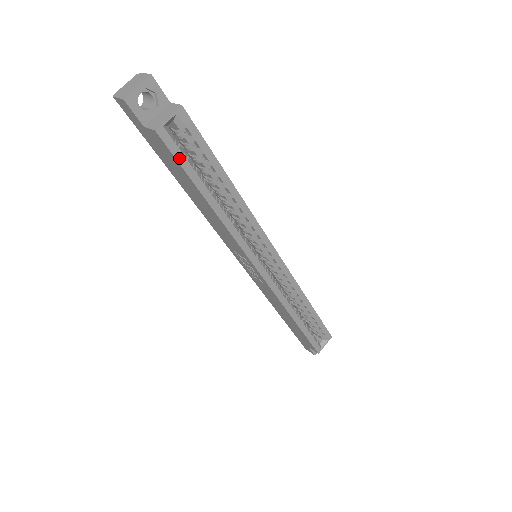
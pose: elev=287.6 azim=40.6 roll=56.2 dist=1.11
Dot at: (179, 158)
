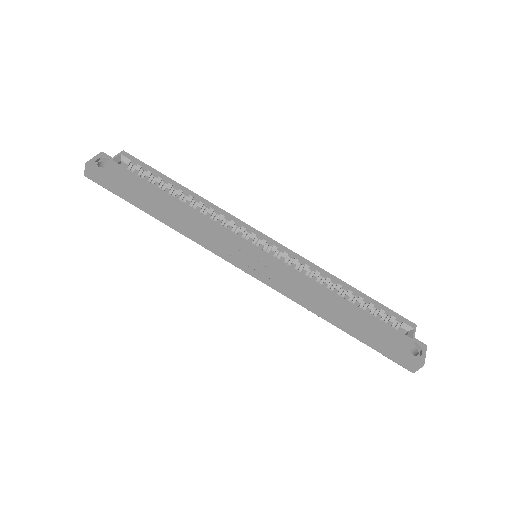
Dot at: (132, 175)
